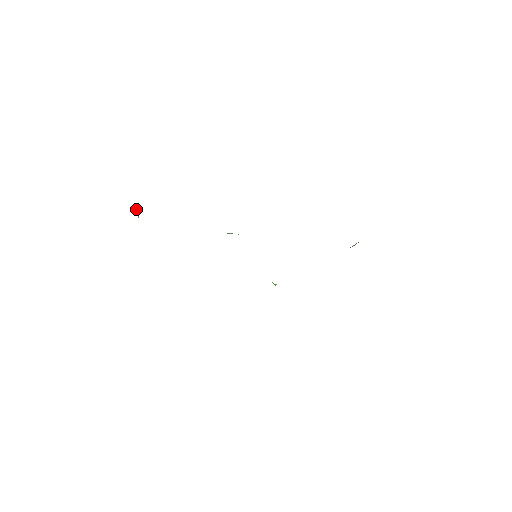
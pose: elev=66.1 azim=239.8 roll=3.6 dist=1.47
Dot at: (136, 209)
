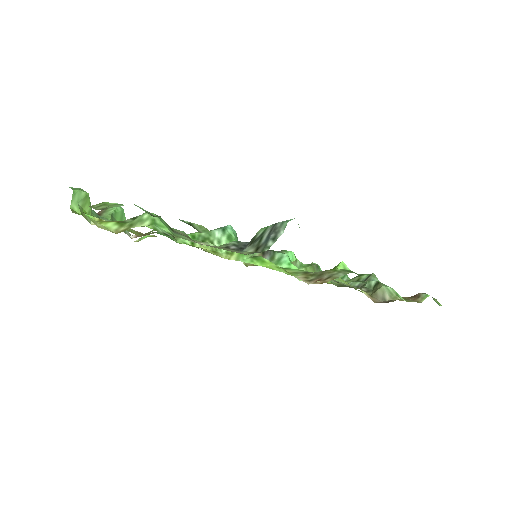
Dot at: (85, 199)
